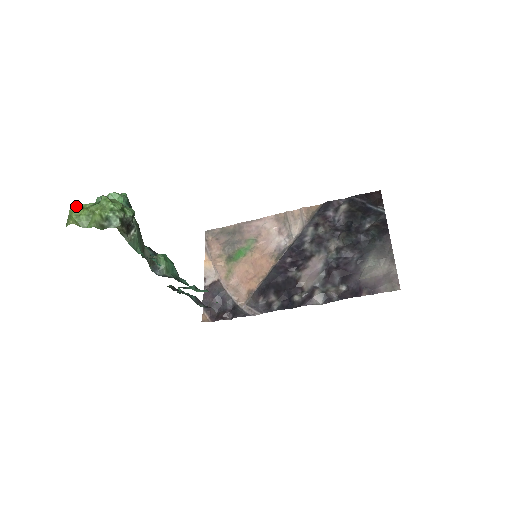
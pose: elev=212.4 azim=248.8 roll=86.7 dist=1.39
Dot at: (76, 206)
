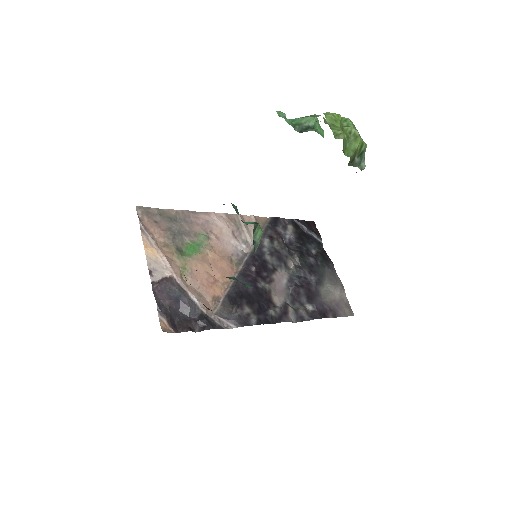
Dot at: (338, 115)
